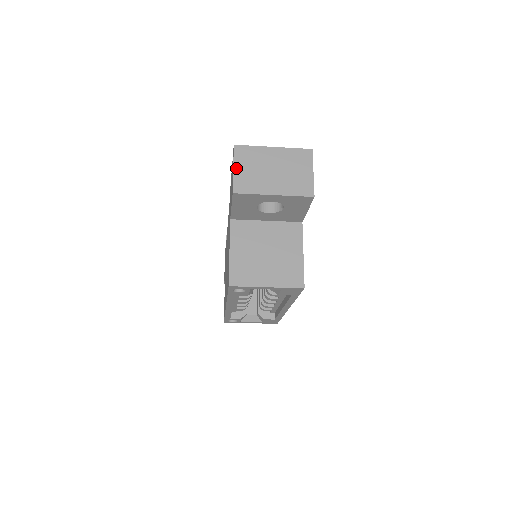
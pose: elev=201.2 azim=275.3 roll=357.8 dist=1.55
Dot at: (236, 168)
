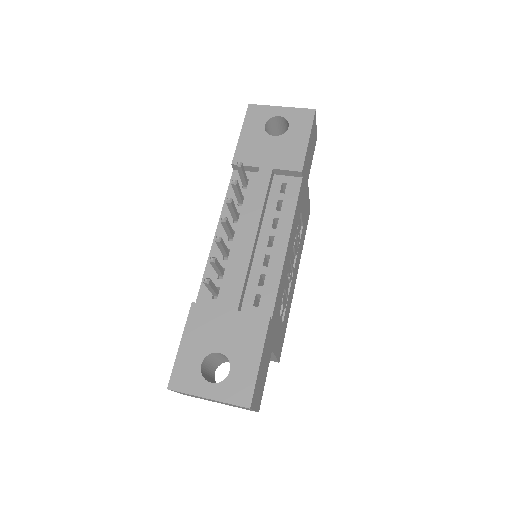
Dot at: occluded
